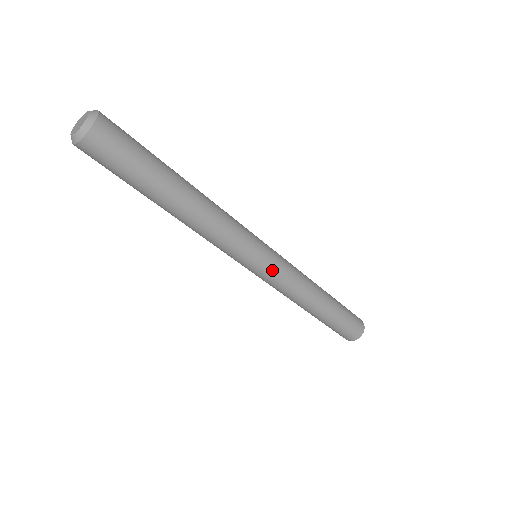
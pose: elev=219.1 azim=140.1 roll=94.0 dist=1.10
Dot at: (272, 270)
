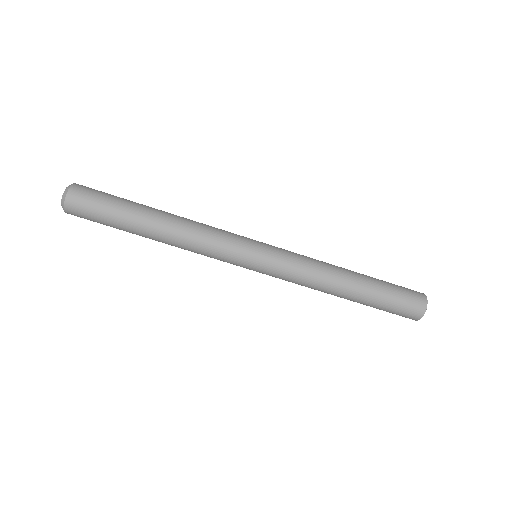
Dot at: (273, 255)
